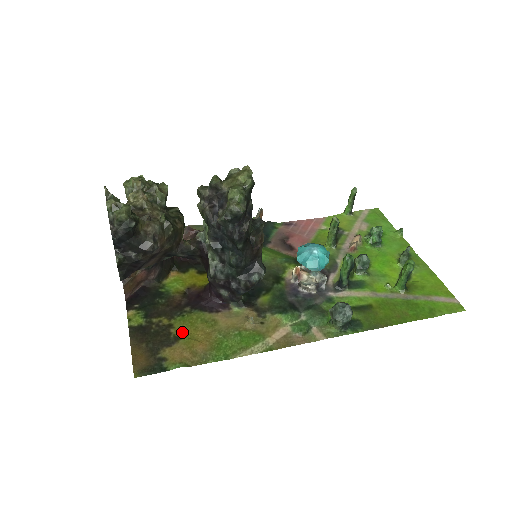
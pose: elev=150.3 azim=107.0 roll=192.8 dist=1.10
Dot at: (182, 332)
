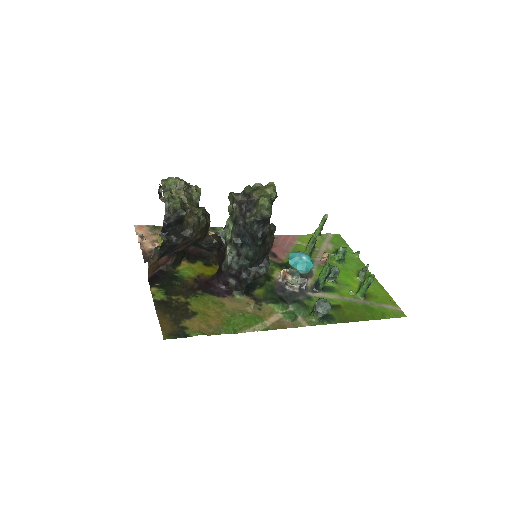
Dot at: (198, 309)
